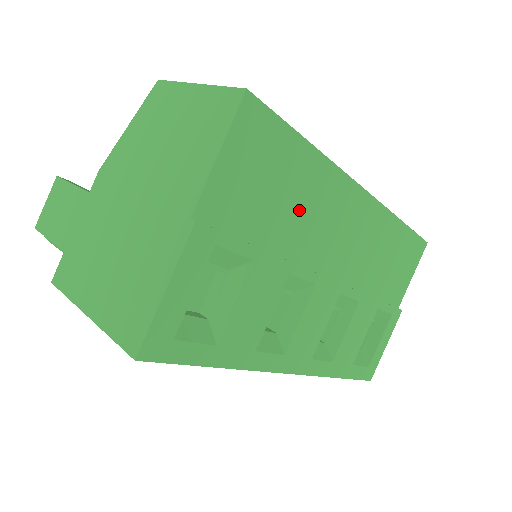
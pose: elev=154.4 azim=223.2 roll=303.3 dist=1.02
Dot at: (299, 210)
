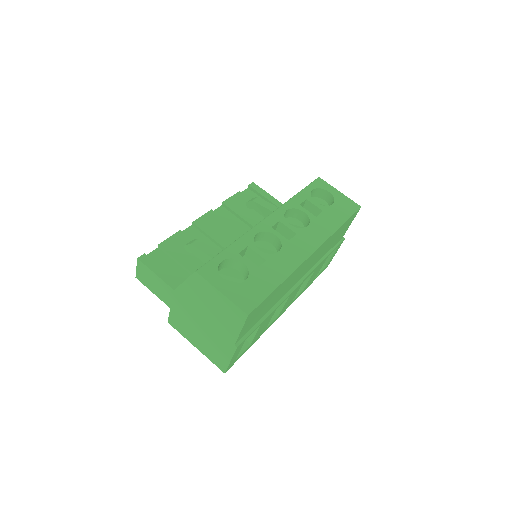
Dot at: (277, 296)
